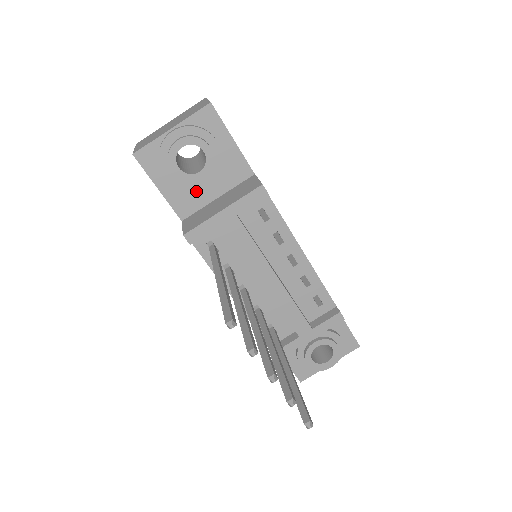
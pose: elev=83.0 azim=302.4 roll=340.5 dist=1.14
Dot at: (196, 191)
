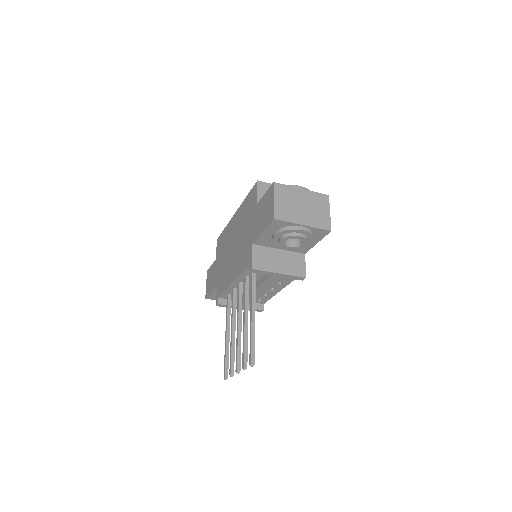
Dot at: occluded
